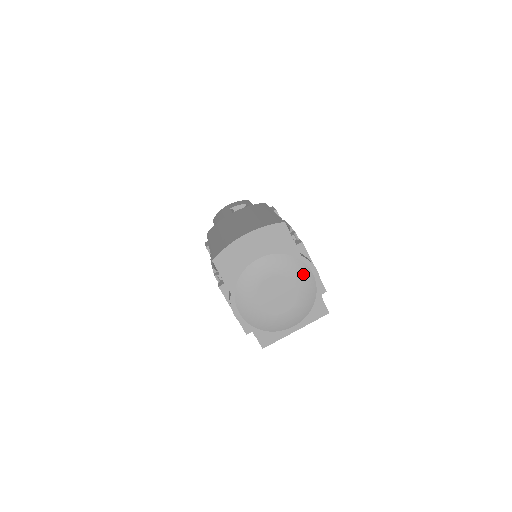
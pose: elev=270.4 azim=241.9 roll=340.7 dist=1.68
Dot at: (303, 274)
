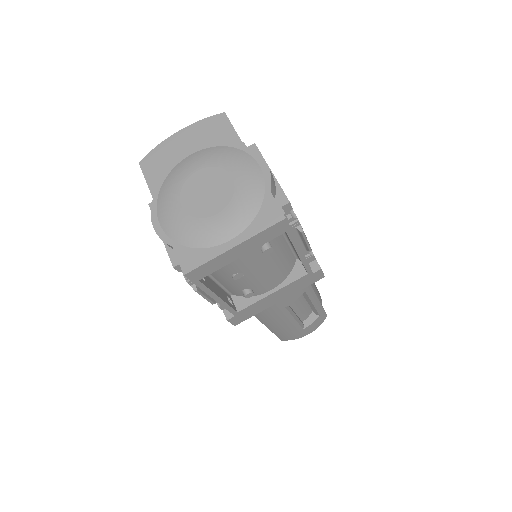
Dot at: (244, 164)
